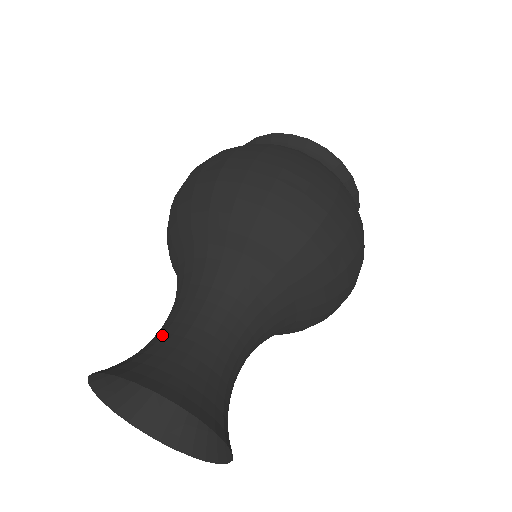
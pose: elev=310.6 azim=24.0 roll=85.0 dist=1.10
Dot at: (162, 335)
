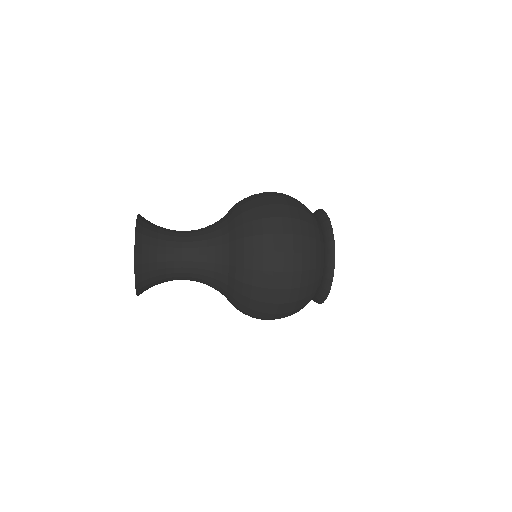
Dot at: occluded
